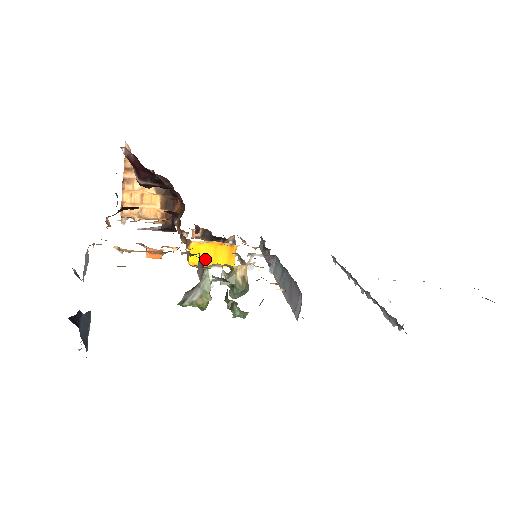
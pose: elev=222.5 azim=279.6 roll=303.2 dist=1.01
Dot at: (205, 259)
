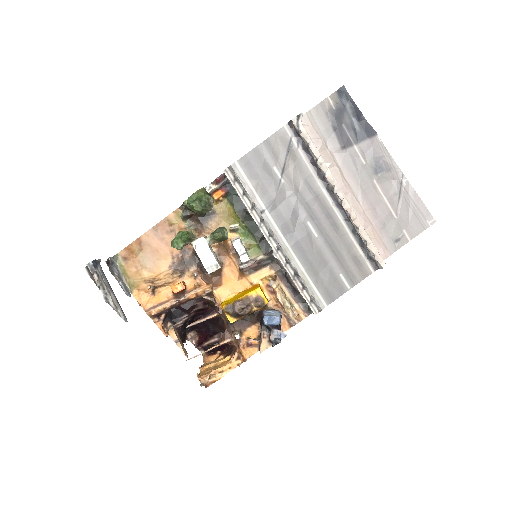
Dot at: (235, 300)
